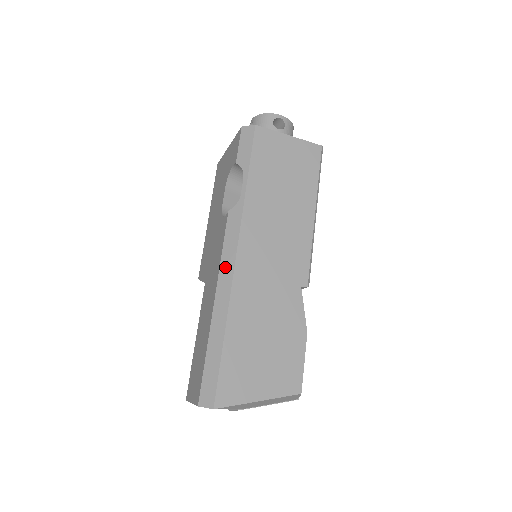
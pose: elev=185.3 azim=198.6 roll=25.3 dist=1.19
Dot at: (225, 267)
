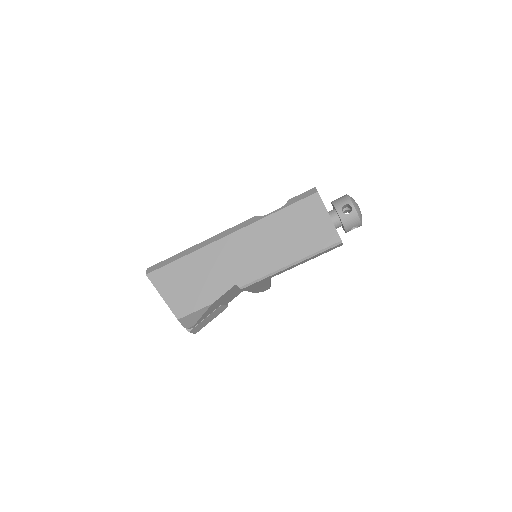
Dot at: (221, 235)
